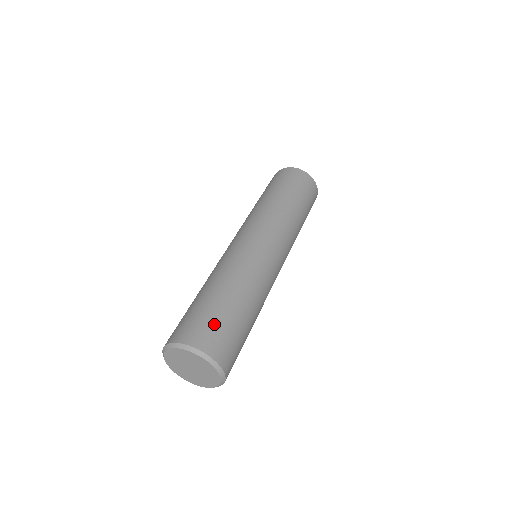
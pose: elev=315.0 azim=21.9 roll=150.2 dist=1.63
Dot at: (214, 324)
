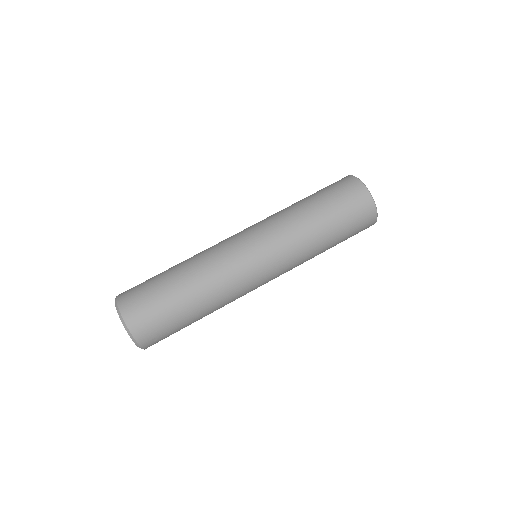
Dot at: (164, 329)
